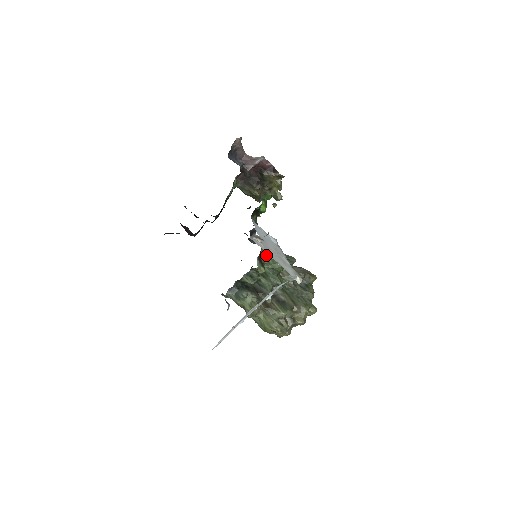
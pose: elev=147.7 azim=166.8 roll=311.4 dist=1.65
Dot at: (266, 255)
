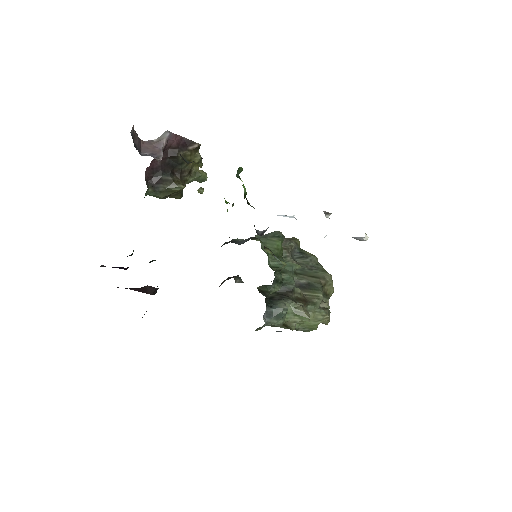
Dot at: occluded
